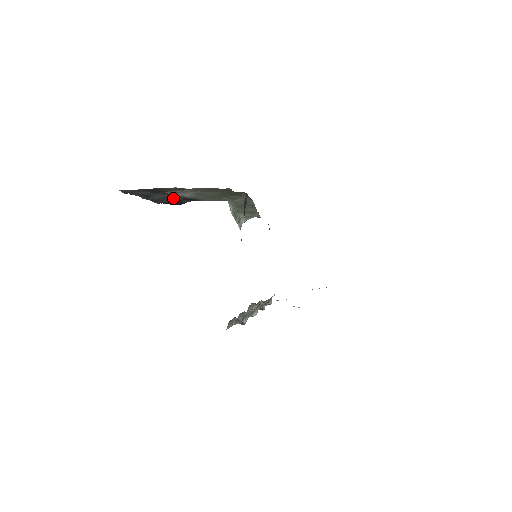
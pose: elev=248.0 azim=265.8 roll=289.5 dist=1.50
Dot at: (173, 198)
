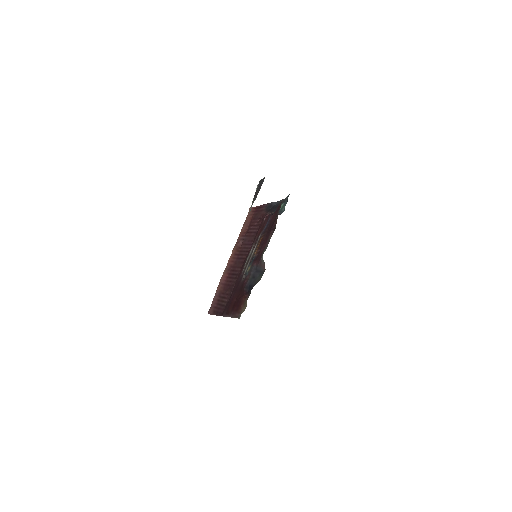
Dot at: occluded
